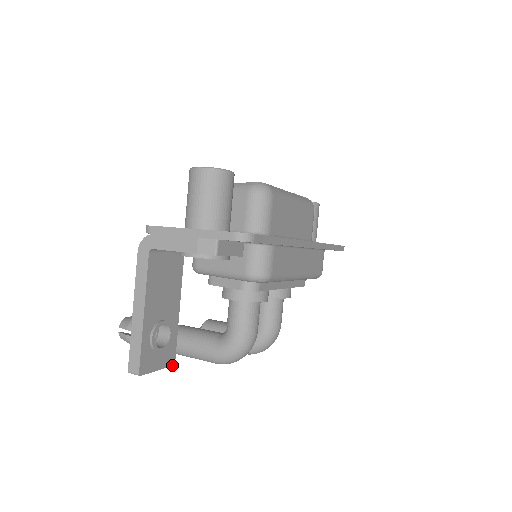
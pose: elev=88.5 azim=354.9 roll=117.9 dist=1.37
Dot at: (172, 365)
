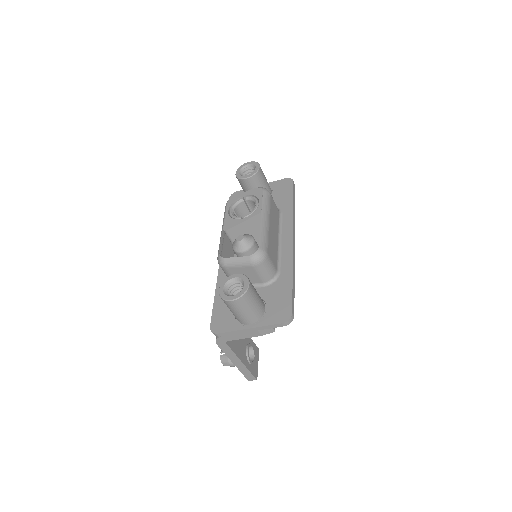
Dot at: occluded
